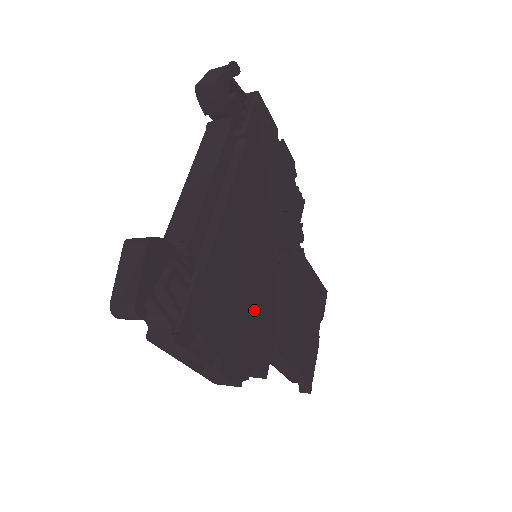
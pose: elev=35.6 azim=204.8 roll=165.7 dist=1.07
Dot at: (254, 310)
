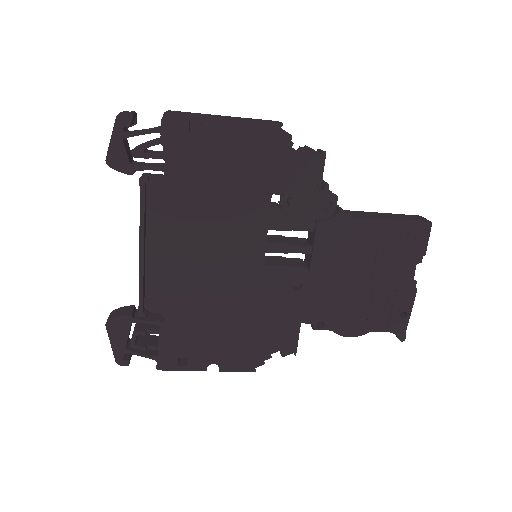
Dot at: (252, 315)
